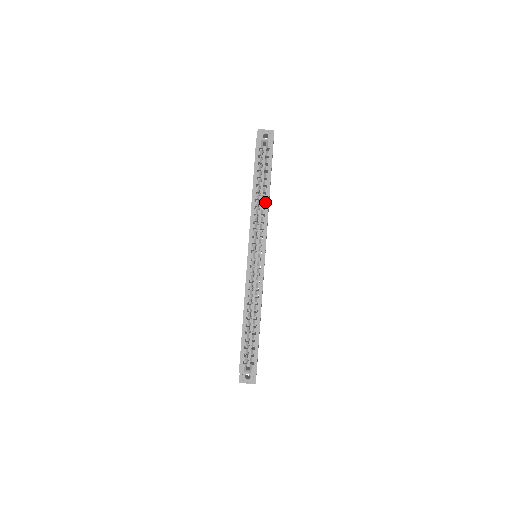
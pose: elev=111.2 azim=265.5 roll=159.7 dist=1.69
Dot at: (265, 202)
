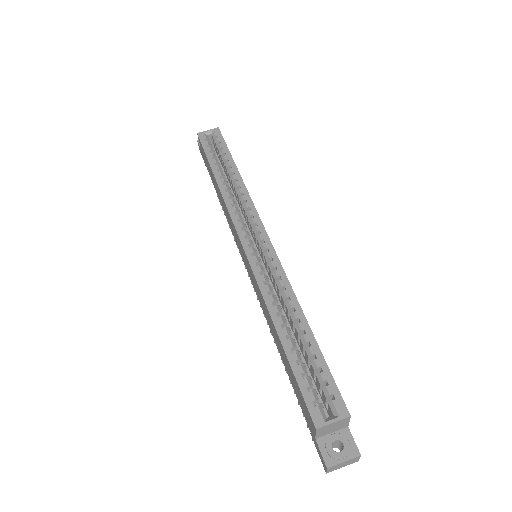
Dot at: (237, 181)
